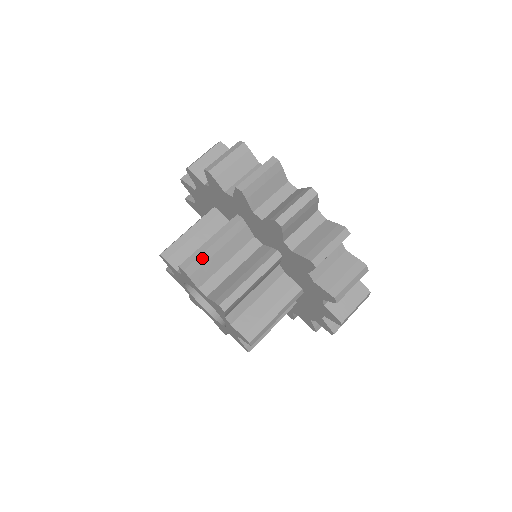
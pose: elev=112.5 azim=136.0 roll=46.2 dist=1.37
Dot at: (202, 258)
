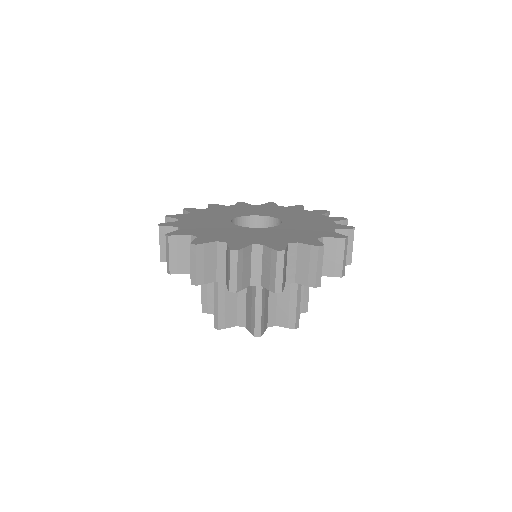
Dot at: (221, 314)
